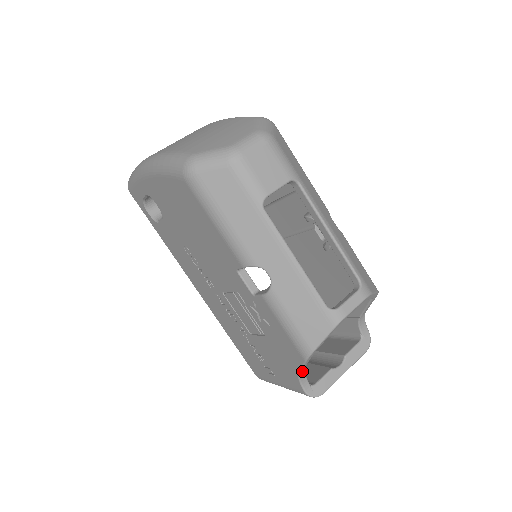
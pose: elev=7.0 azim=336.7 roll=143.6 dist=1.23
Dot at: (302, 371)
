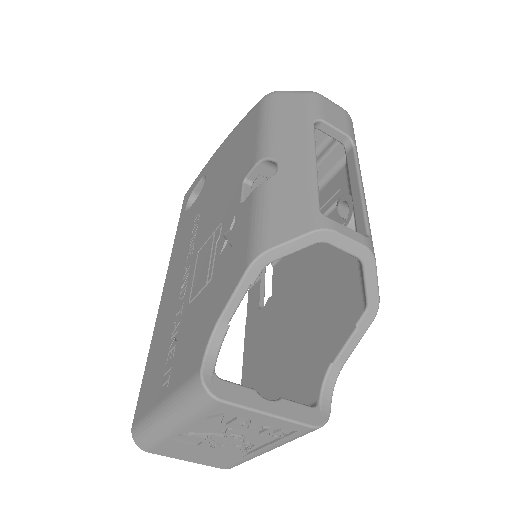
Dot at: (224, 323)
